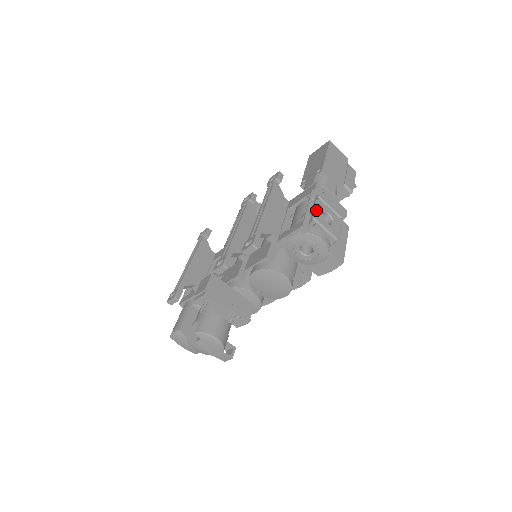
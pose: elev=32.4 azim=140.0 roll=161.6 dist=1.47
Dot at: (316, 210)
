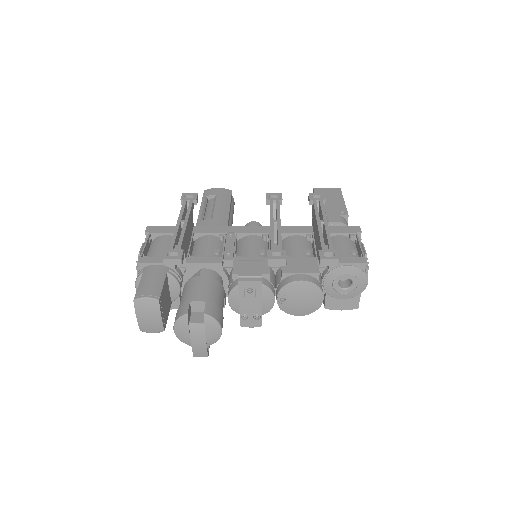
Dot at: (365, 253)
